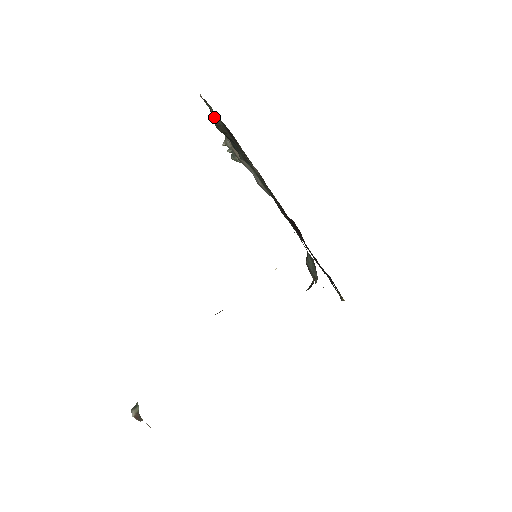
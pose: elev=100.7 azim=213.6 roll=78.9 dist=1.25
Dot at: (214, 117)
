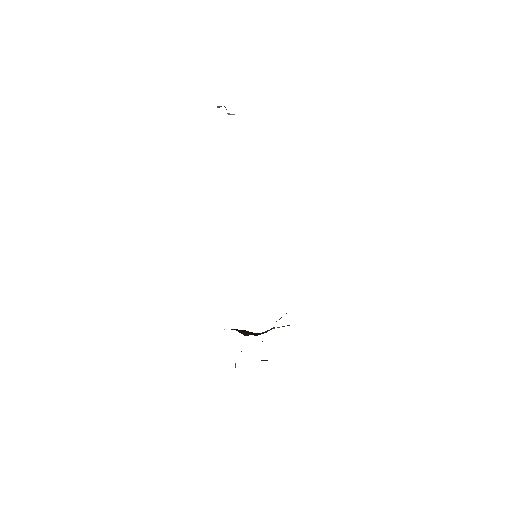
Dot at: occluded
